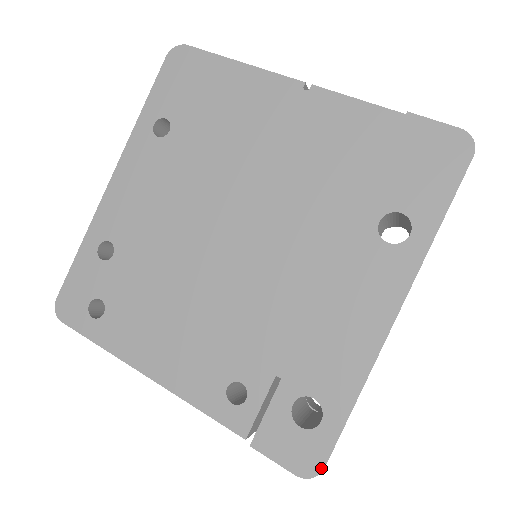
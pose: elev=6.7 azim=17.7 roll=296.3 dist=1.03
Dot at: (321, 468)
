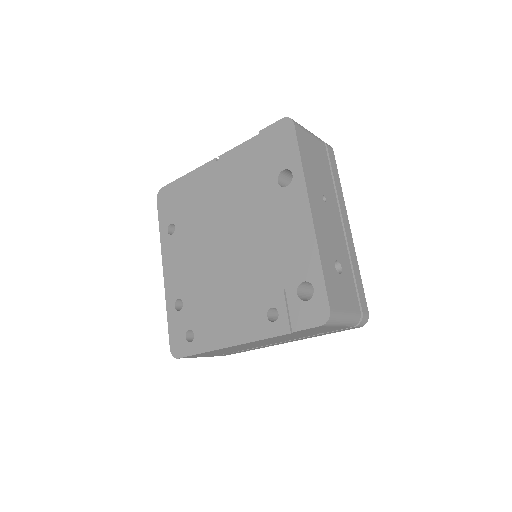
Dot at: (329, 311)
